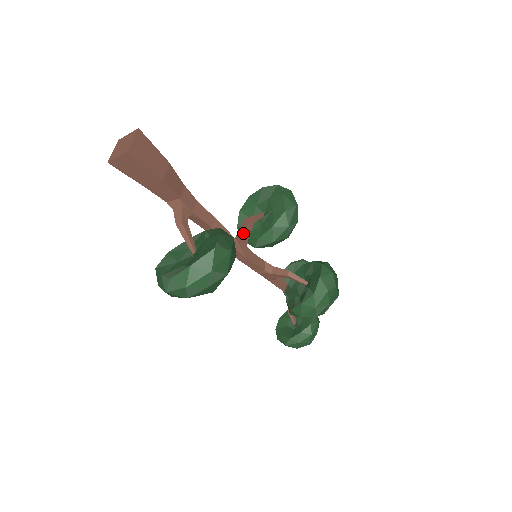
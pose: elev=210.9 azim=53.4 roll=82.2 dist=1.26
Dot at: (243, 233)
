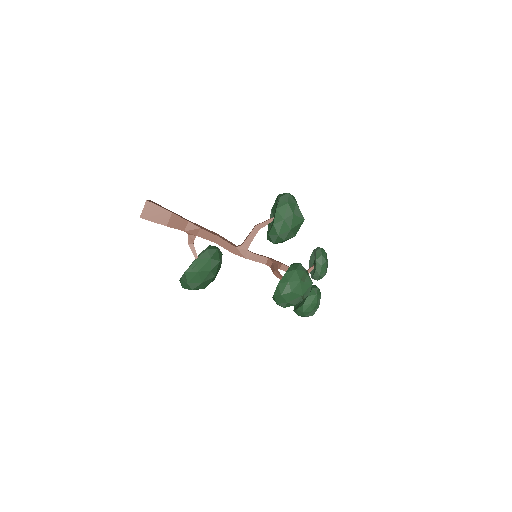
Dot at: (245, 241)
